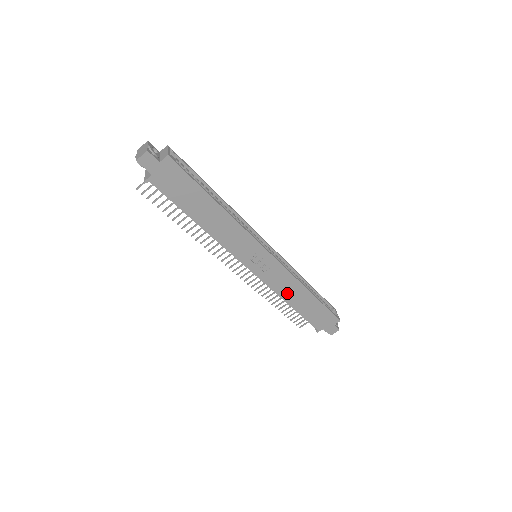
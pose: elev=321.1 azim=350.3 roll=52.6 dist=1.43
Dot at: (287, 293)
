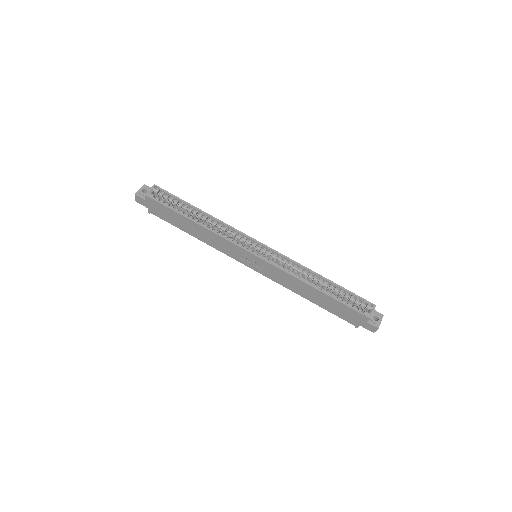
Dot at: (296, 288)
